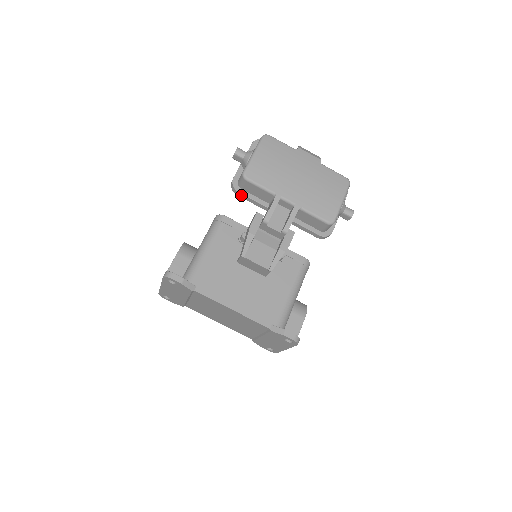
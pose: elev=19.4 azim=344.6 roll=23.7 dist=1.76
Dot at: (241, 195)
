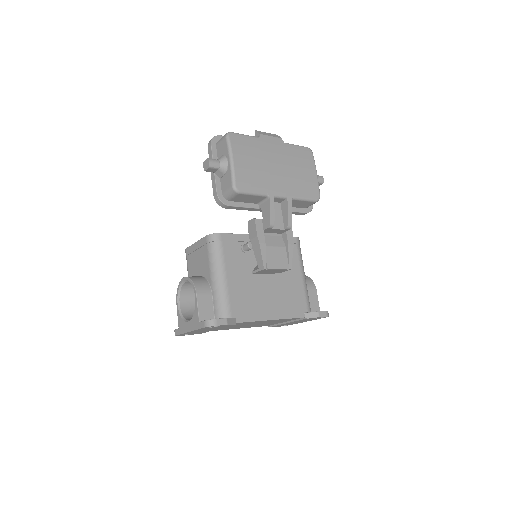
Dot at: (231, 207)
